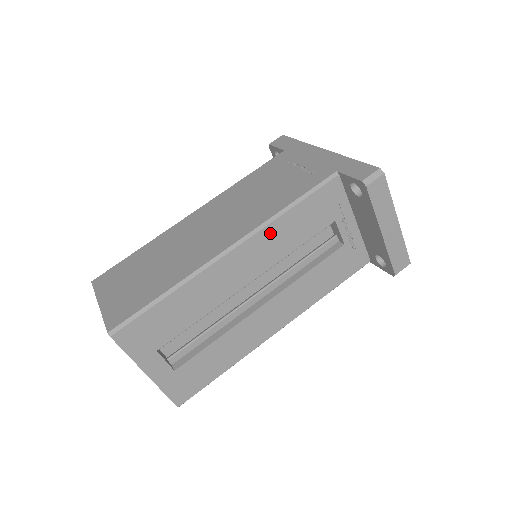
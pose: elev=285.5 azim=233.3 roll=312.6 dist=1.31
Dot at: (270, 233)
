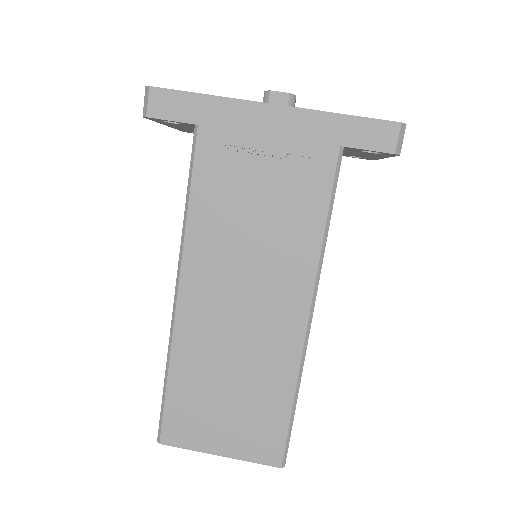
Dot at: occluded
